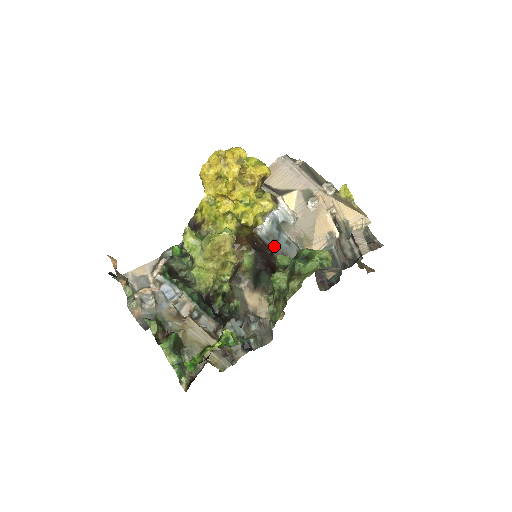
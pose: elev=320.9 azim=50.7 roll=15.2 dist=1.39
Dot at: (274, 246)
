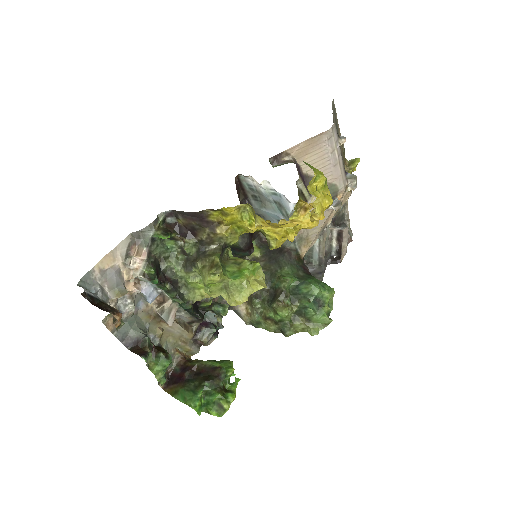
Dot at: (254, 199)
